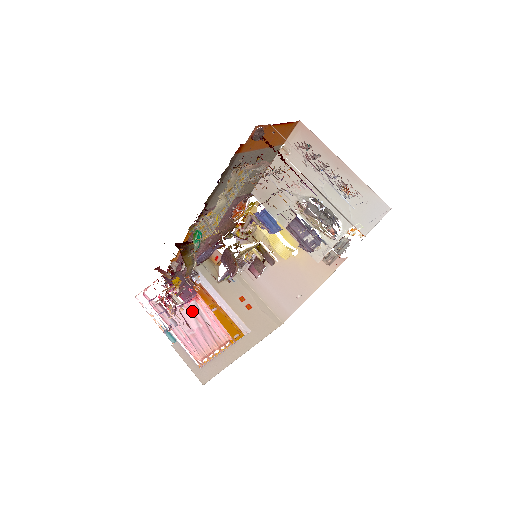
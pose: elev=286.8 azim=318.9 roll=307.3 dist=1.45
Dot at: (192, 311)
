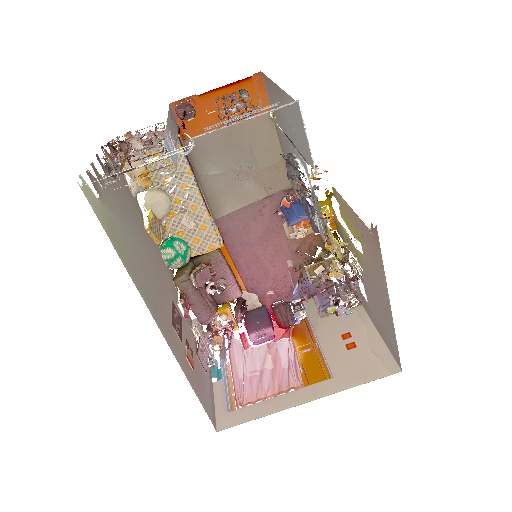
Dot at: (272, 350)
